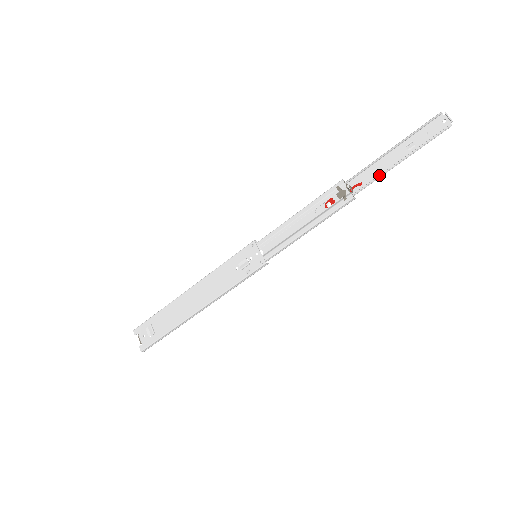
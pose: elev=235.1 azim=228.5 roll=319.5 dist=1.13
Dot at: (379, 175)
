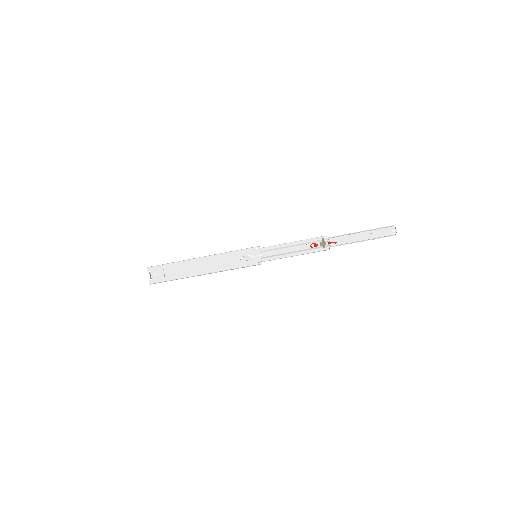
Dot at: (348, 243)
